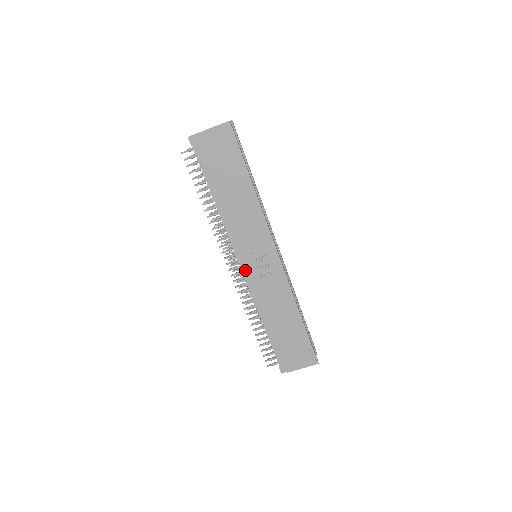
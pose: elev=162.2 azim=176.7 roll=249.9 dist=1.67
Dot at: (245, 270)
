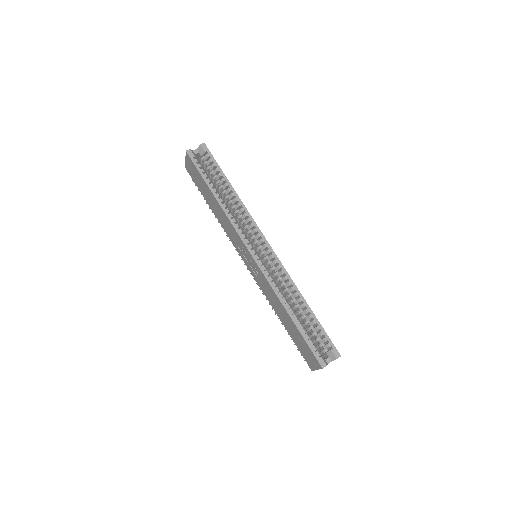
Dot at: occluded
